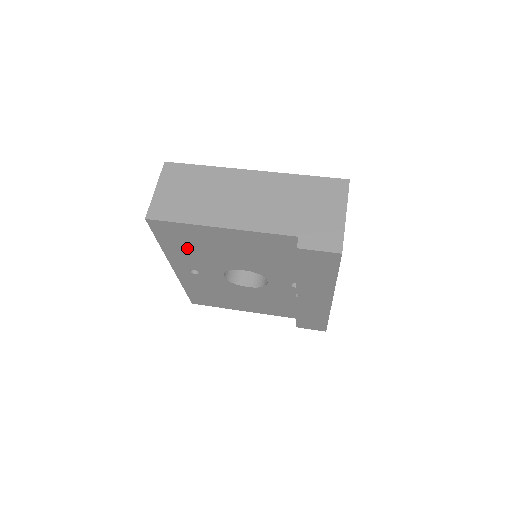
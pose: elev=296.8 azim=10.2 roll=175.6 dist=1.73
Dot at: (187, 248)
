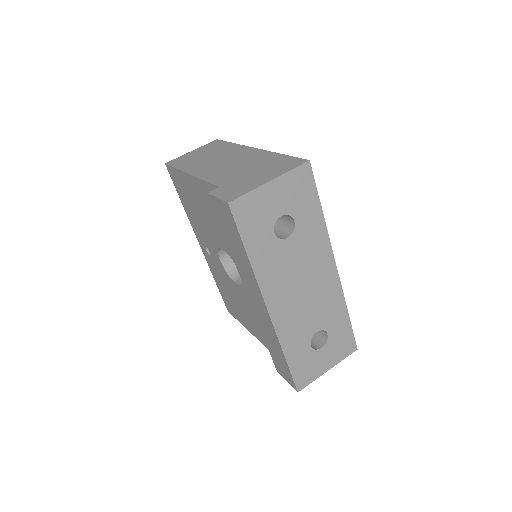
Dot at: (191, 209)
